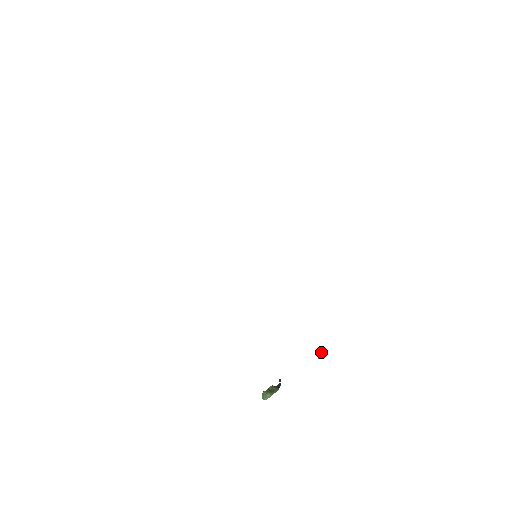
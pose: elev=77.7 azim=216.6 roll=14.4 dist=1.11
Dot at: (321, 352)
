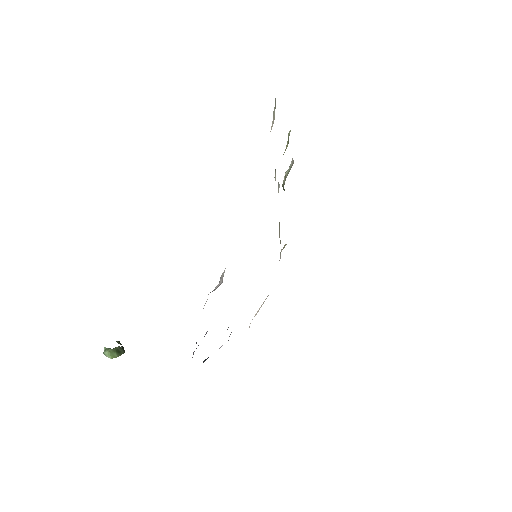
Dot at: occluded
